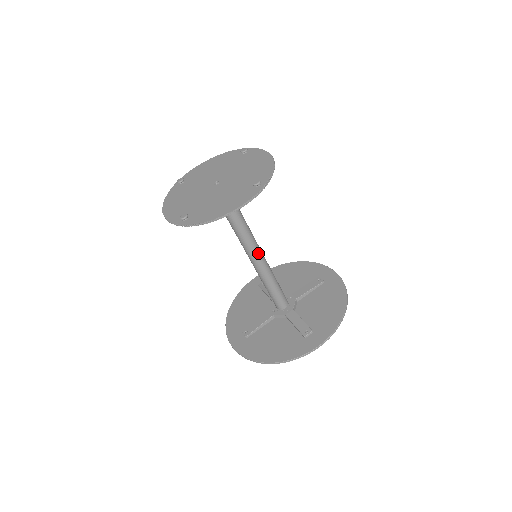
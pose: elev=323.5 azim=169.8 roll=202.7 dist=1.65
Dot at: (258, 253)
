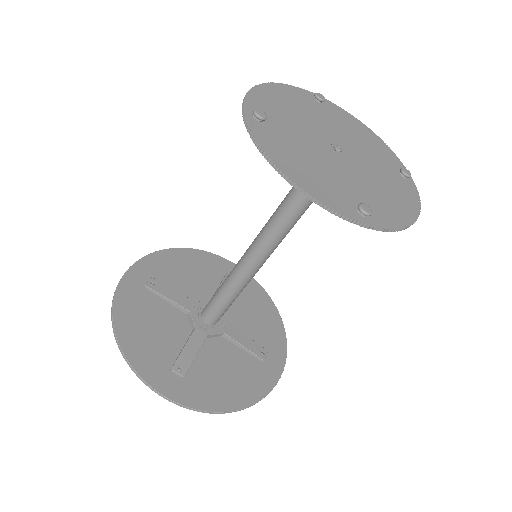
Dot at: (261, 257)
